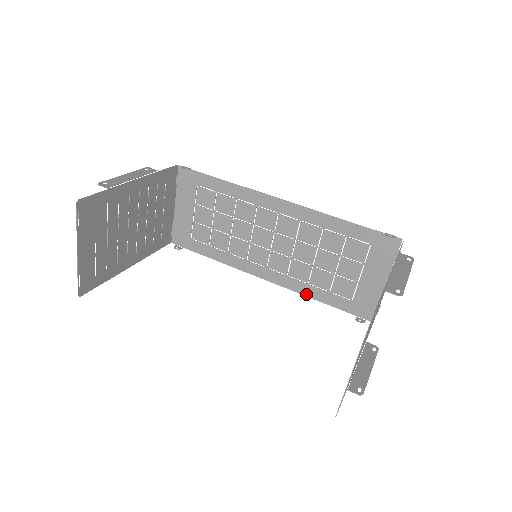
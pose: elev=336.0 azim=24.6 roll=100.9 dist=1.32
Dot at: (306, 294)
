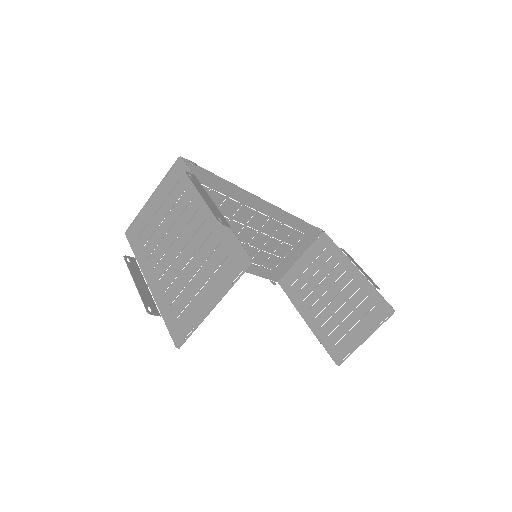
Dot at: occluded
